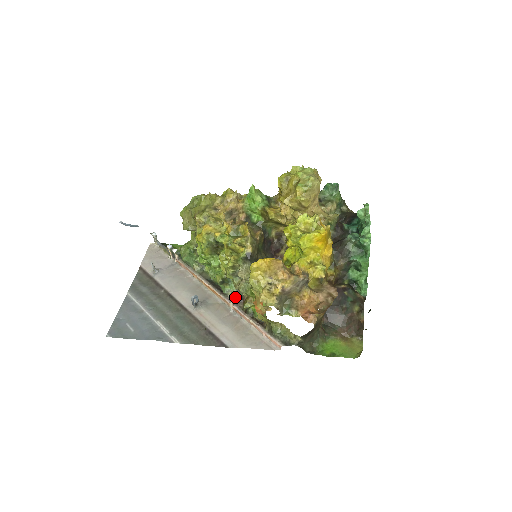
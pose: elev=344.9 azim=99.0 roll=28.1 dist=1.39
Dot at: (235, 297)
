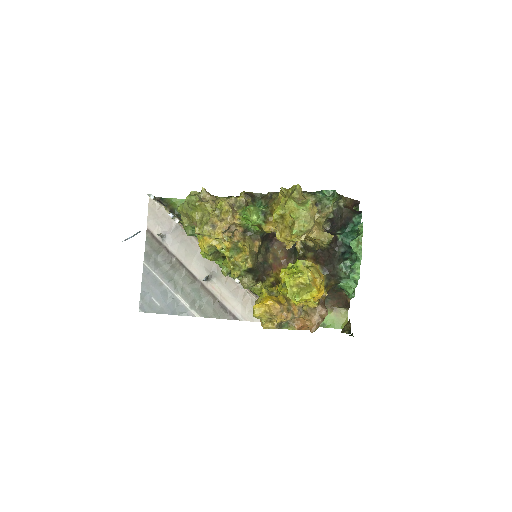
Dot at: occluded
